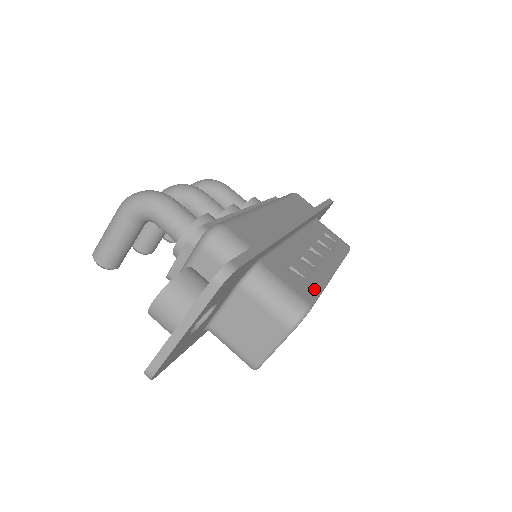
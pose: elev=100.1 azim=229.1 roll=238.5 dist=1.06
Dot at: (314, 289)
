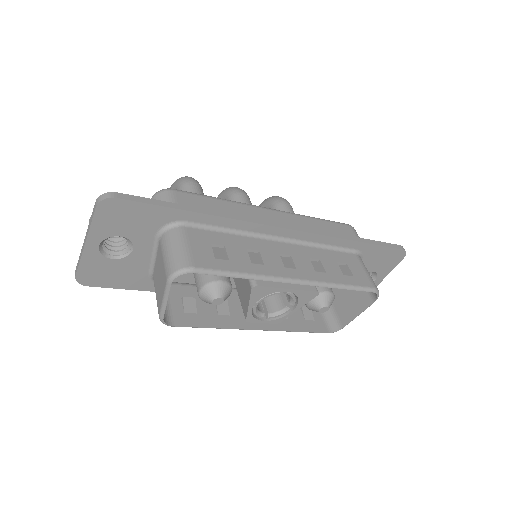
Dot at: (224, 267)
